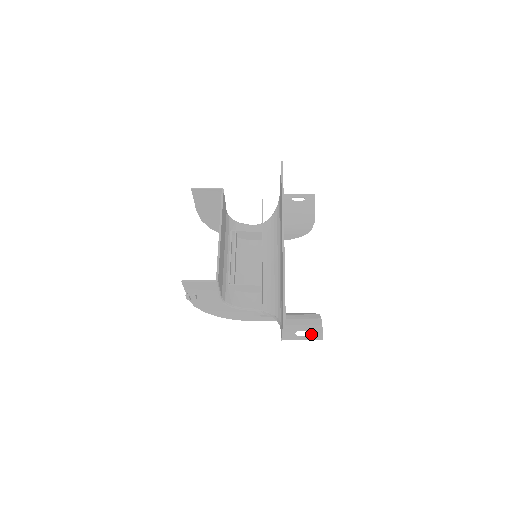
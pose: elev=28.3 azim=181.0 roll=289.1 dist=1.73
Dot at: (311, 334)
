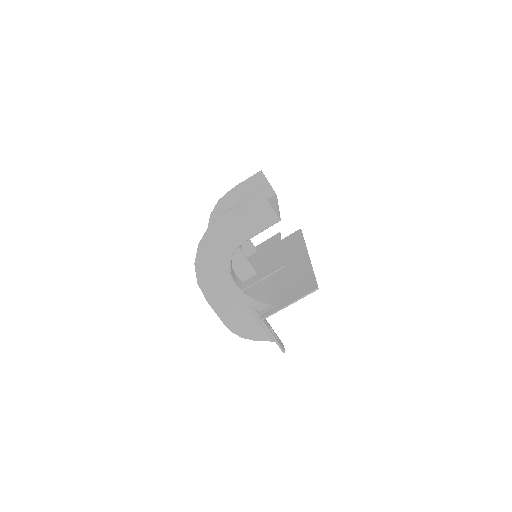
Dot at: (278, 340)
